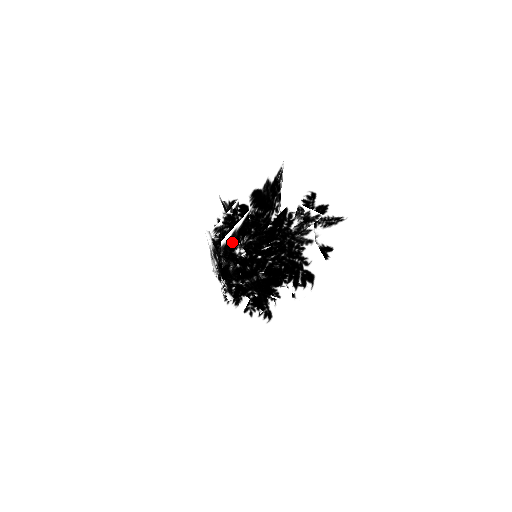
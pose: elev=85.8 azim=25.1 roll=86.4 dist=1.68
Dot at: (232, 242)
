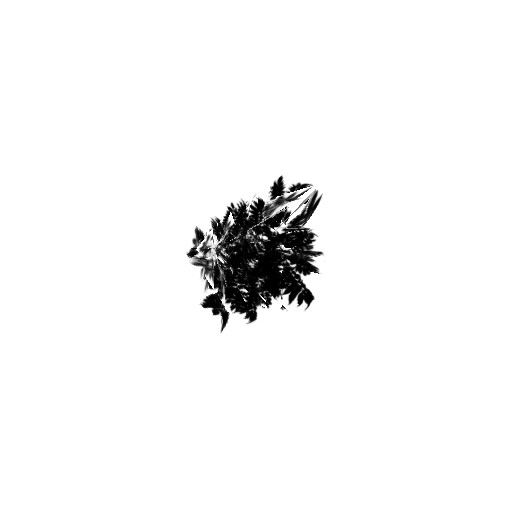
Dot at: occluded
